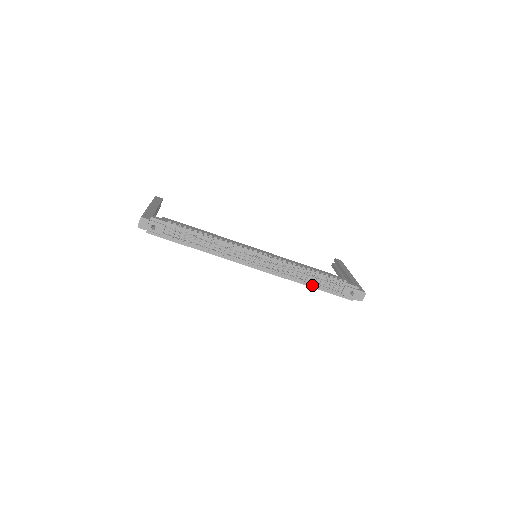
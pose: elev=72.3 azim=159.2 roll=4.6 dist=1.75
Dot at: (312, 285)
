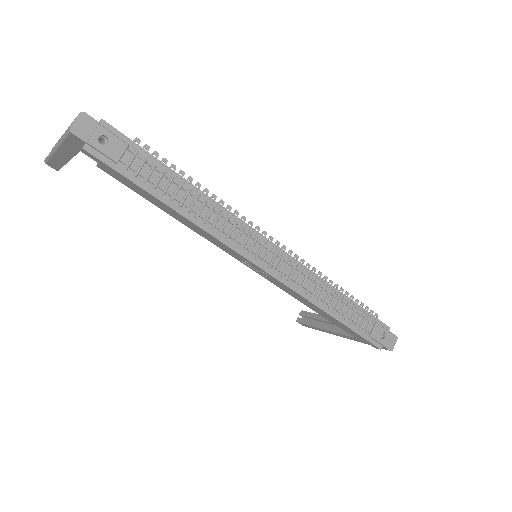
Dot at: (337, 315)
